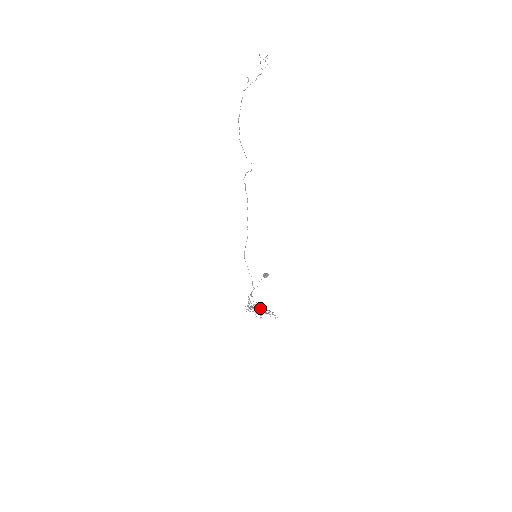
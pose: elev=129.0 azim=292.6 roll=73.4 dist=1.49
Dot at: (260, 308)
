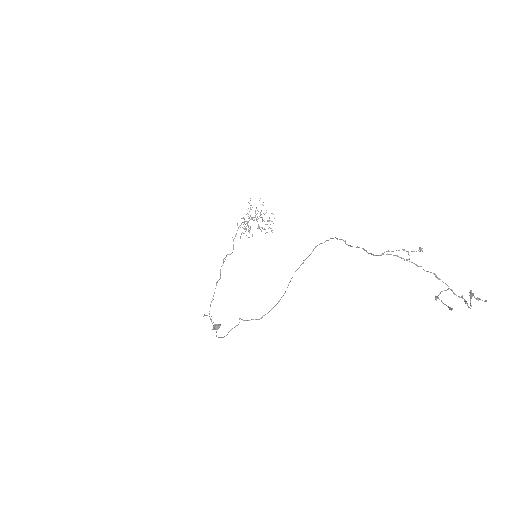
Dot at: occluded
